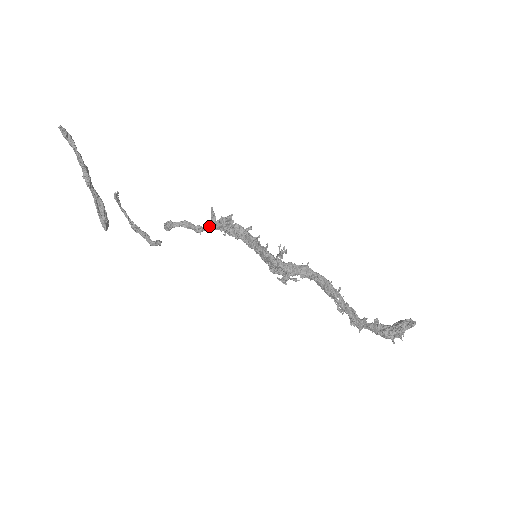
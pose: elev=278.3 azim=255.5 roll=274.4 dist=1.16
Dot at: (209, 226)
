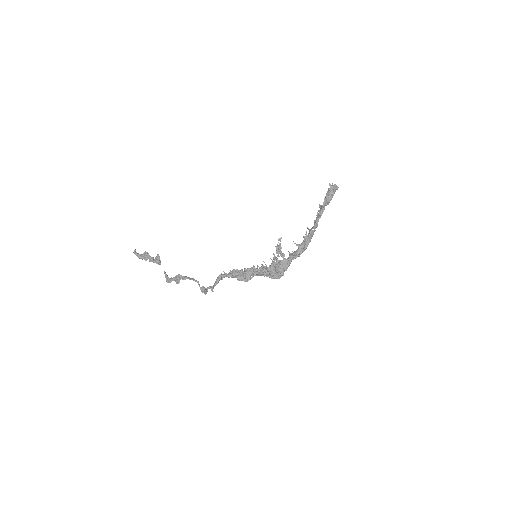
Dot at: (226, 274)
